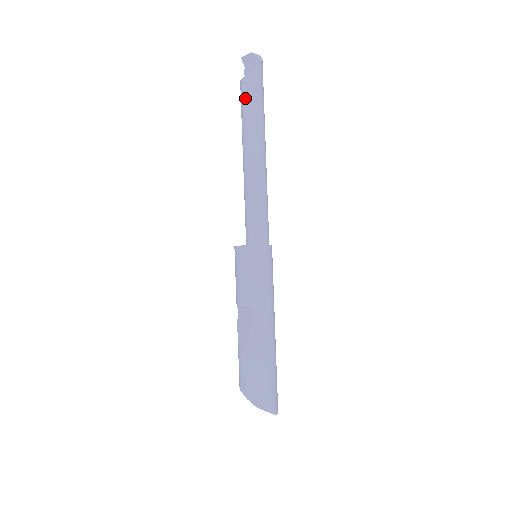
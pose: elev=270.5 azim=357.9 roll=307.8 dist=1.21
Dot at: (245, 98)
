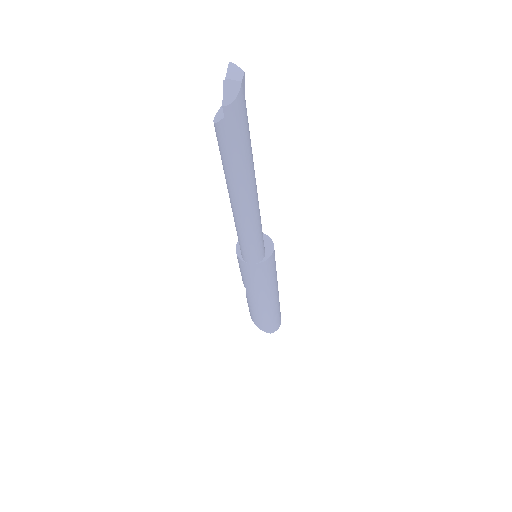
Dot at: occluded
